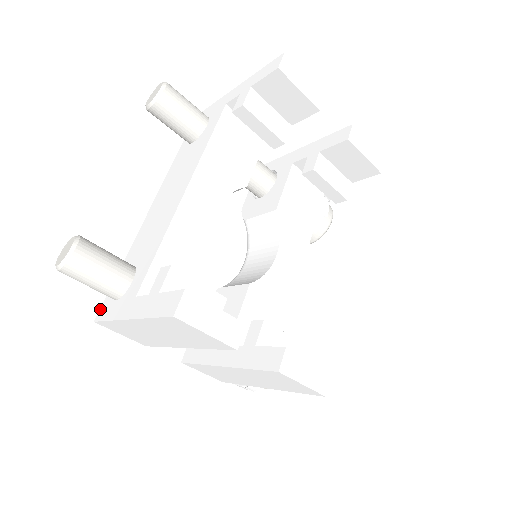
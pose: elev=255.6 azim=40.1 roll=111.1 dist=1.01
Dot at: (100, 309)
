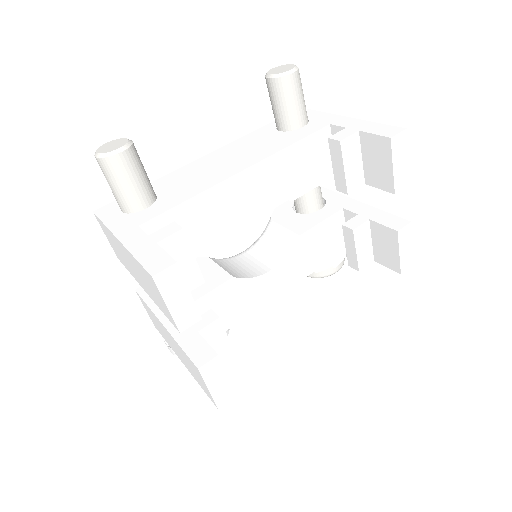
Dot at: (105, 206)
